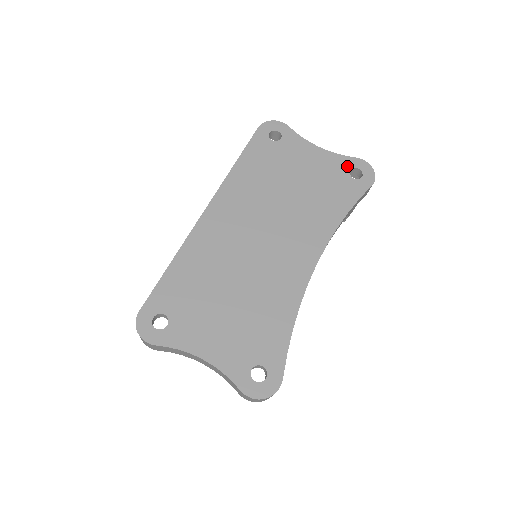
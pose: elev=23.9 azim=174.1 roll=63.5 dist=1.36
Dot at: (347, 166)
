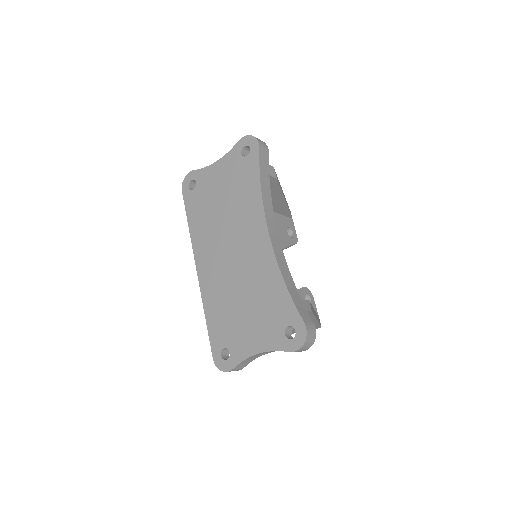
Dot at: (238, 153)
